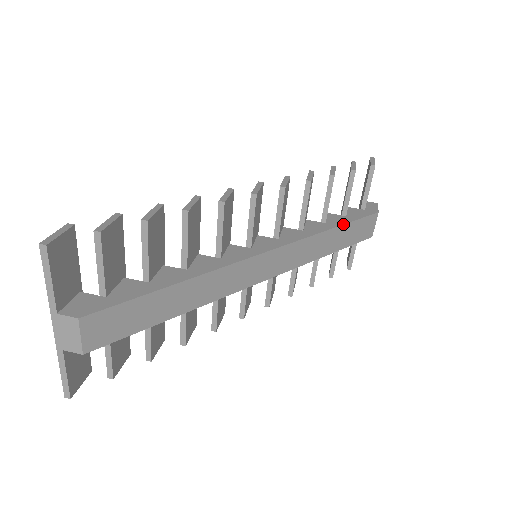
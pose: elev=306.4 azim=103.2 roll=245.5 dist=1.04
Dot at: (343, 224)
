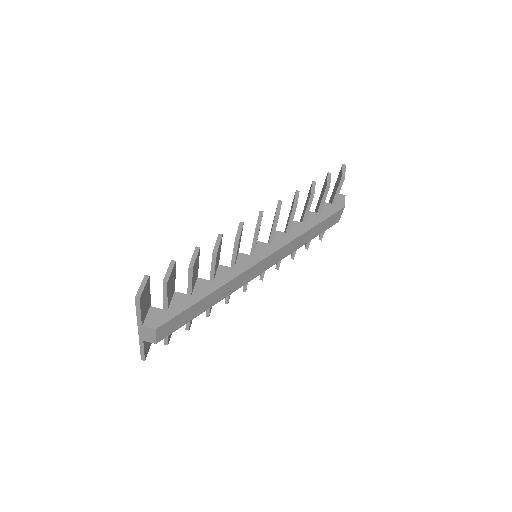
Dot at: (318, 224)
